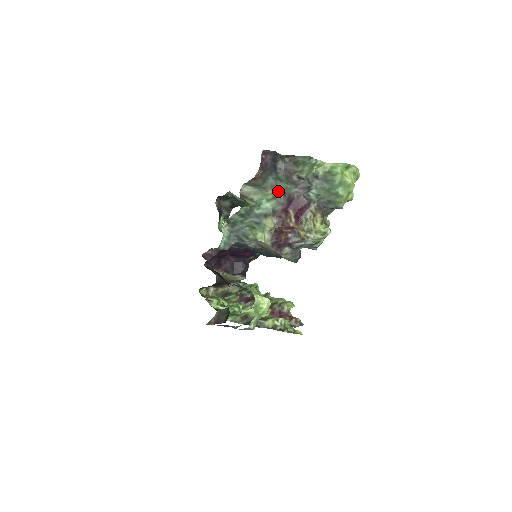
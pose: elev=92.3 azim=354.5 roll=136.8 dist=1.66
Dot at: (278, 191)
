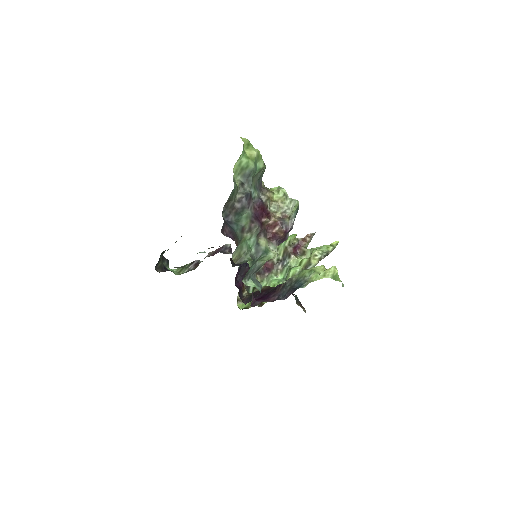
Dot at: (247, 227)
